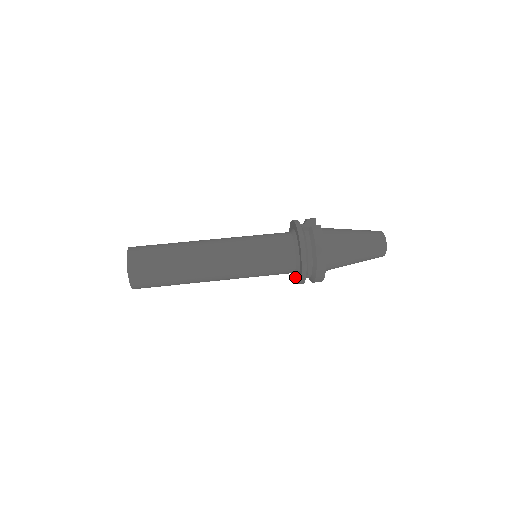
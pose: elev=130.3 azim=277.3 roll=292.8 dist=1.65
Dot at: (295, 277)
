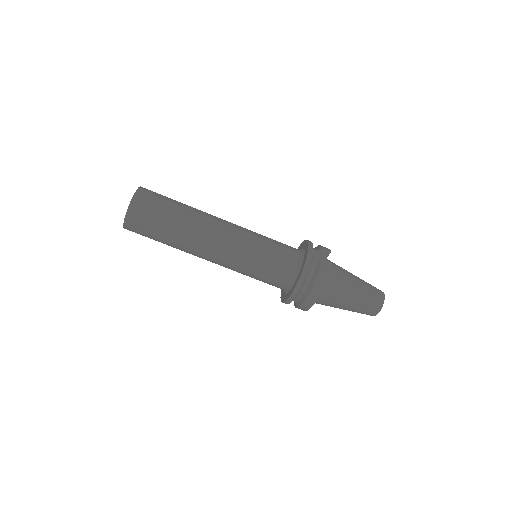
Dot at: (282, 291)
